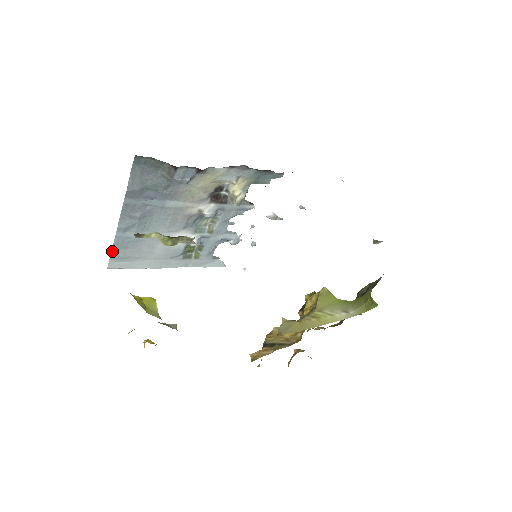
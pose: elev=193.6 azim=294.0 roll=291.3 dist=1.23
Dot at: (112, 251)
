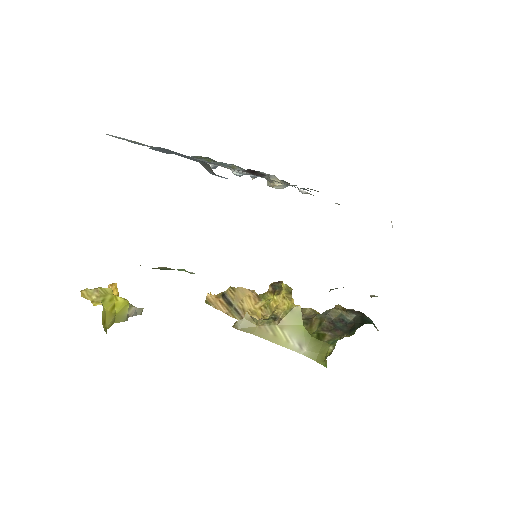
Dot at: occluded
